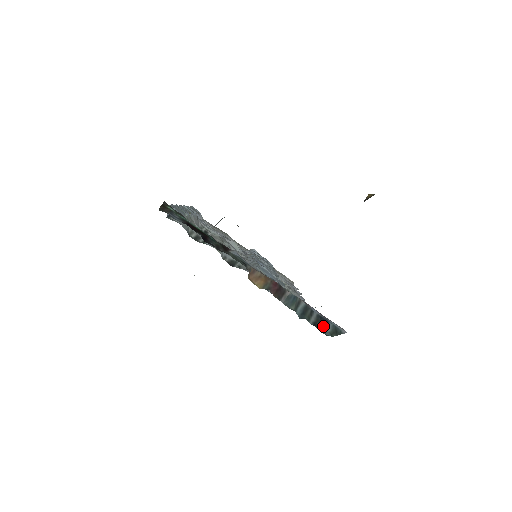
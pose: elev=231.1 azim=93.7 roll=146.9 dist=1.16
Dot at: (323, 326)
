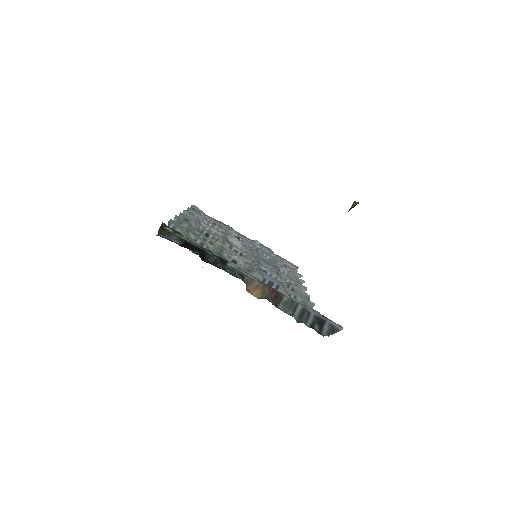
Dot at: (320, 326)
